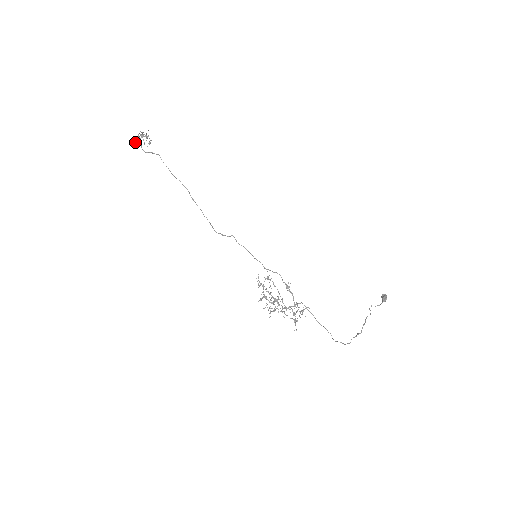
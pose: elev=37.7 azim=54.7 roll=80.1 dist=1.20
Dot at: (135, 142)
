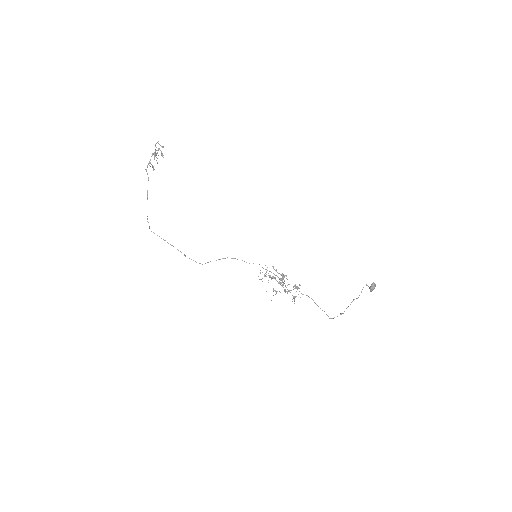
Dot at: occluded
